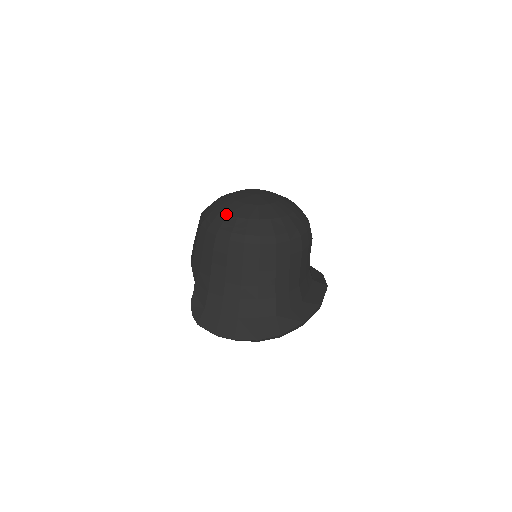
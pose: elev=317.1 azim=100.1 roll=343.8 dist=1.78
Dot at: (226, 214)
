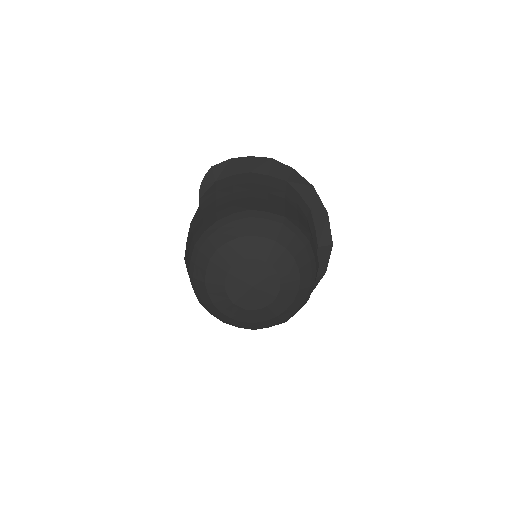
Dot at: (228, 318)
